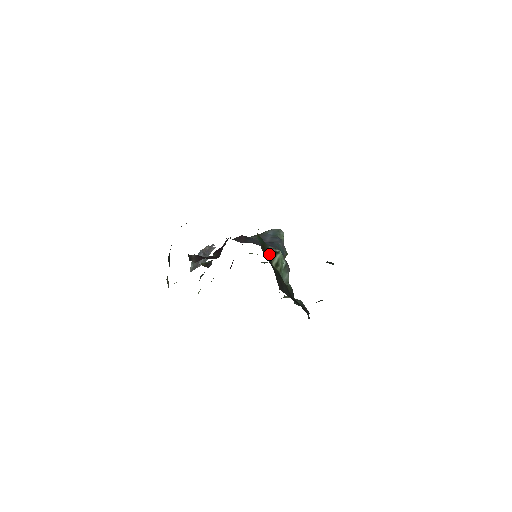
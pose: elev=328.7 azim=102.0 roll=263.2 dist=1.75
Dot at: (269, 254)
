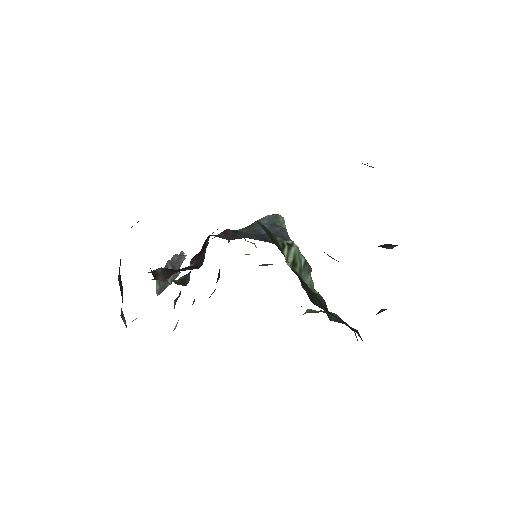
Dot at: (281, 249)
